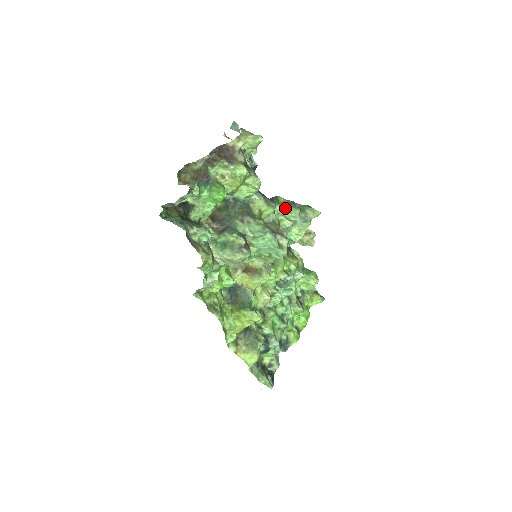
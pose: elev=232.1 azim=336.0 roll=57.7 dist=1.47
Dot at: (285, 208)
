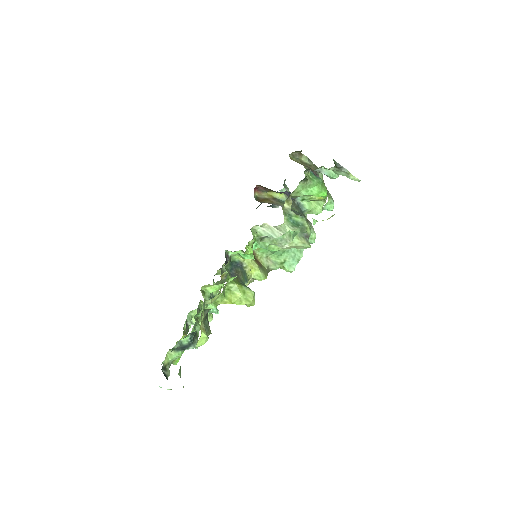
Dot at: occluded
